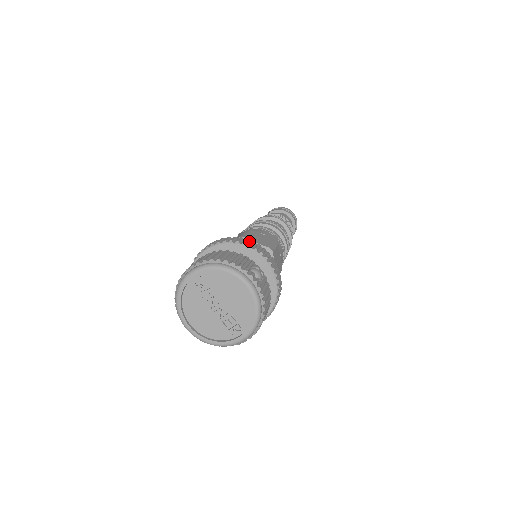
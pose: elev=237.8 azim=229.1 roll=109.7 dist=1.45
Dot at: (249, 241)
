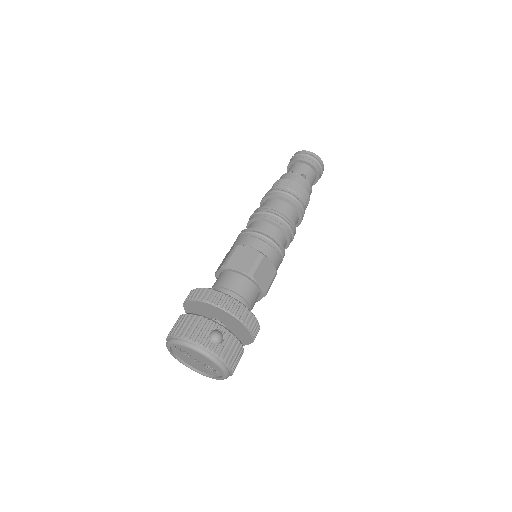
Dot at: (216, 292)
